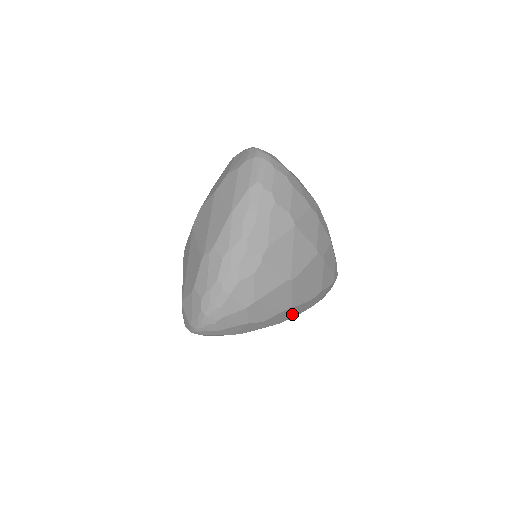
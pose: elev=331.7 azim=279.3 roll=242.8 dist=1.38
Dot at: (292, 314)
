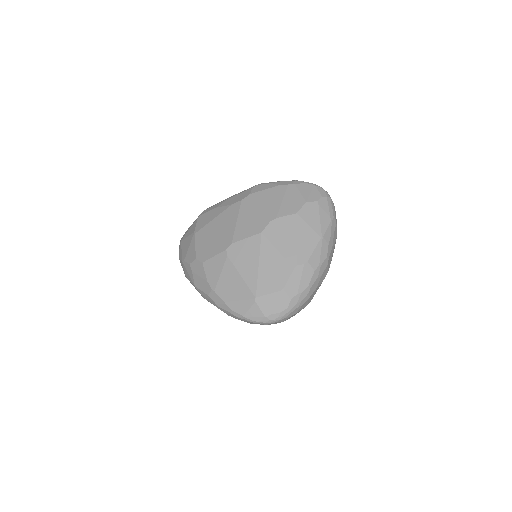
Dot at: occluded
